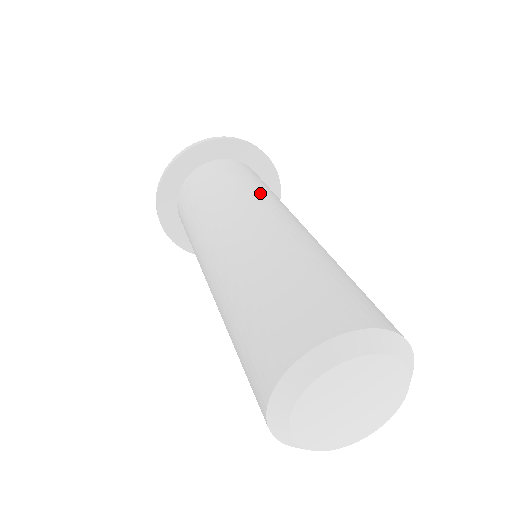
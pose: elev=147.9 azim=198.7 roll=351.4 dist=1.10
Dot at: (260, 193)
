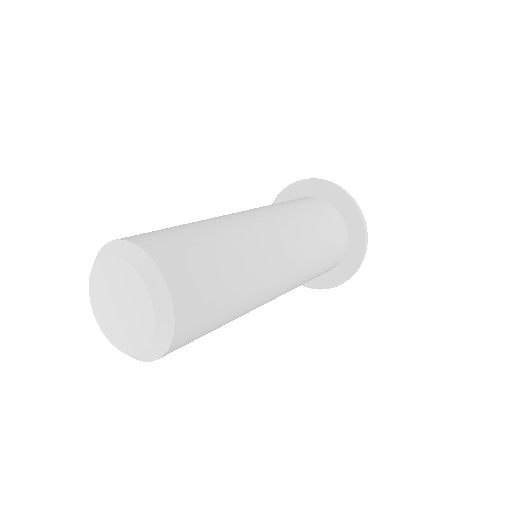
Dot at: (272, 206)
